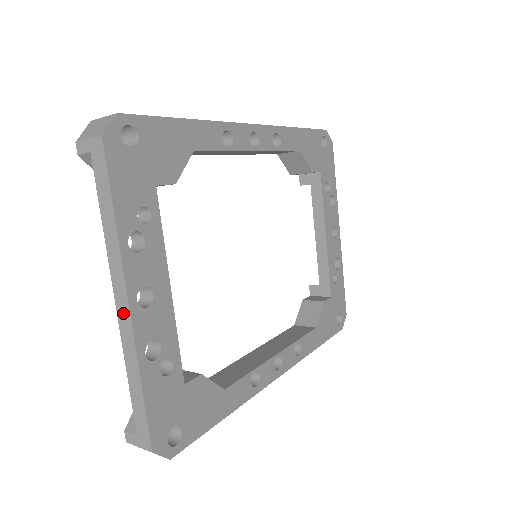
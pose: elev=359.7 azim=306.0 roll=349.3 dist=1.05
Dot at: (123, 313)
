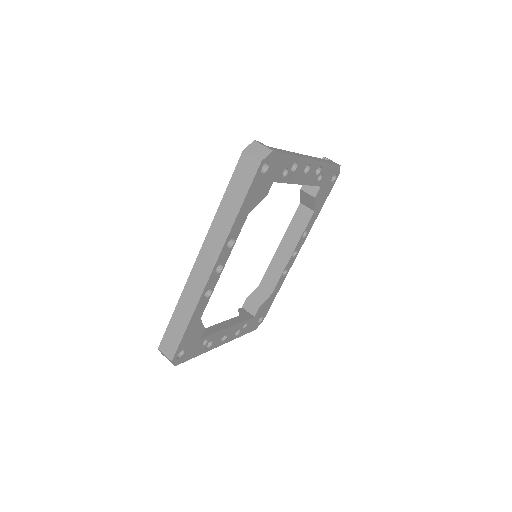
Dot at: occluded
